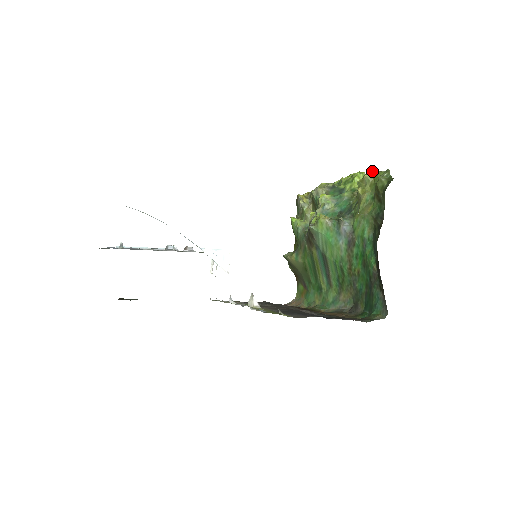
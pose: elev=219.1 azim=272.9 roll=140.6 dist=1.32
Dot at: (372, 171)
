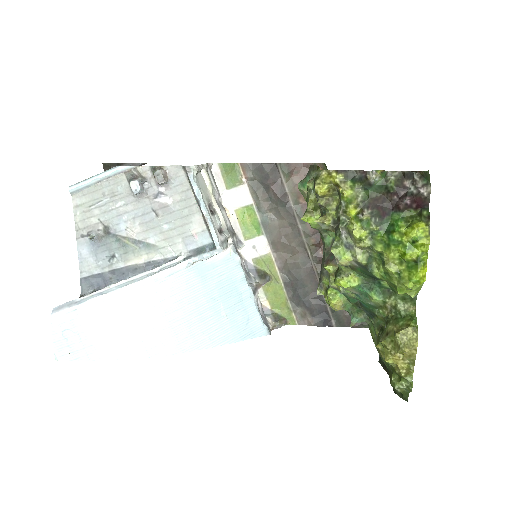
Dot at: (403, 356)
